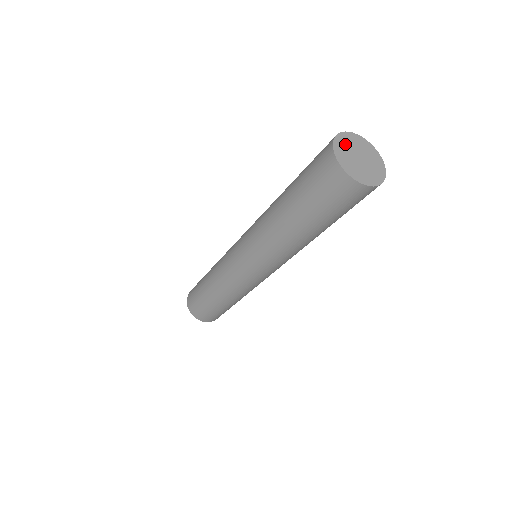
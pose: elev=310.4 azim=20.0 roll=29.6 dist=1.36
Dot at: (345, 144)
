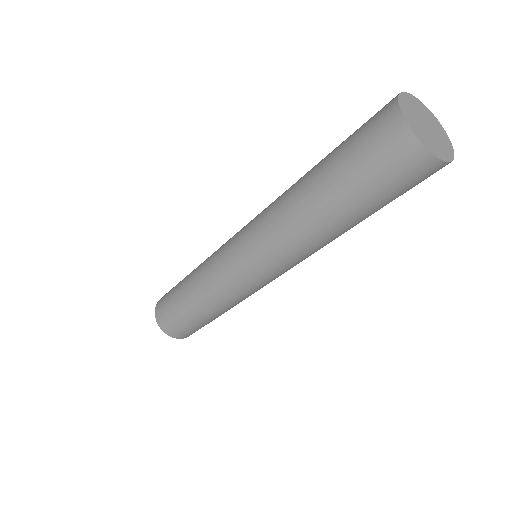
Dot at: (420, 108)
